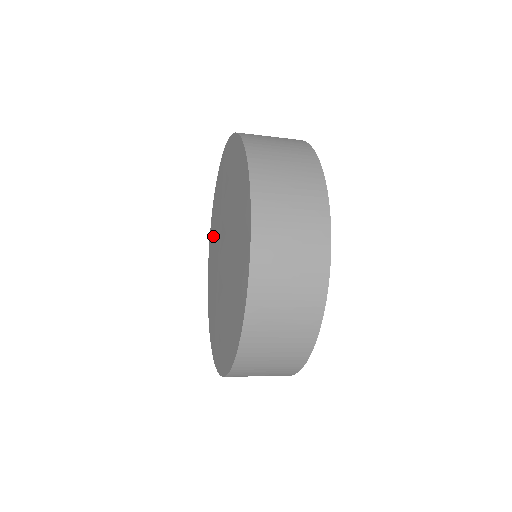
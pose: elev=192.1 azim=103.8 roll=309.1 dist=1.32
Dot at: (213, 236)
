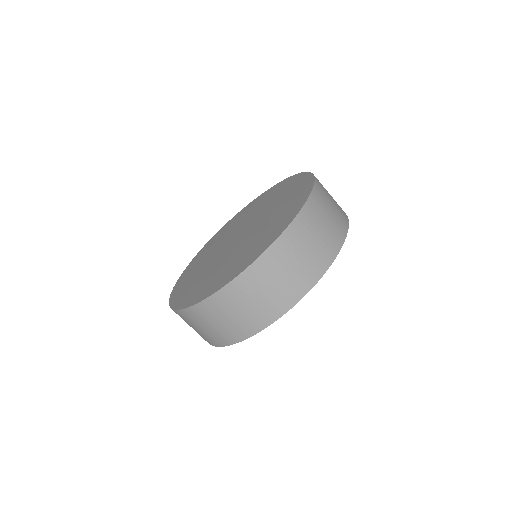
Dot at: (195, 266)
